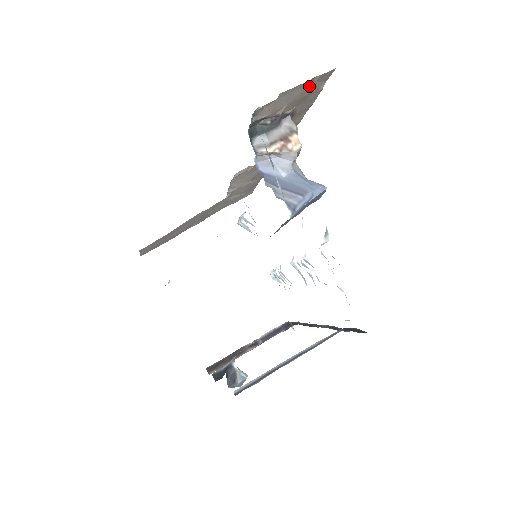
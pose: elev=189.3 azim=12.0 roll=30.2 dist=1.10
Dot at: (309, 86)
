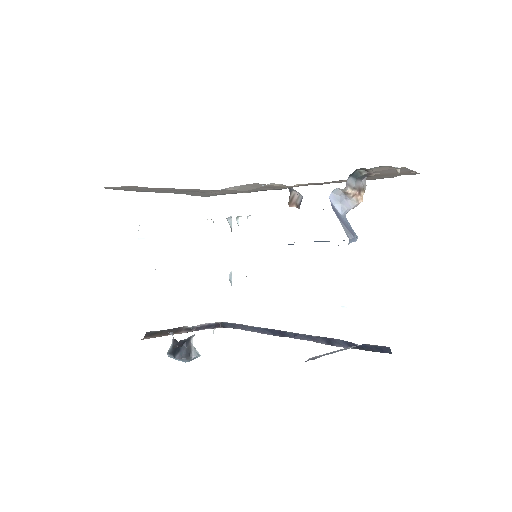
Dot at: (404, 172)
